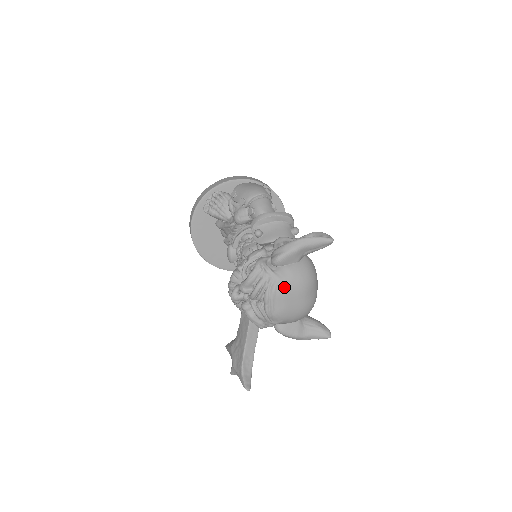
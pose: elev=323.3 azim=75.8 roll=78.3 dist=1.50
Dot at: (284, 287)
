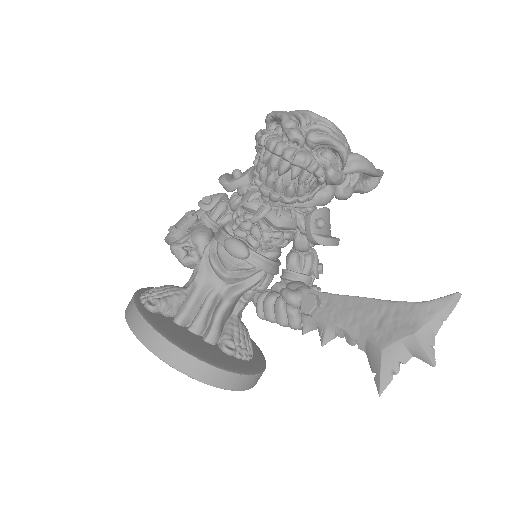
Dot at: occluded
